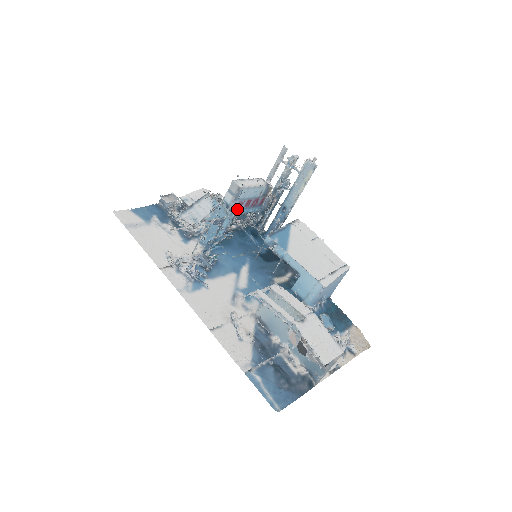
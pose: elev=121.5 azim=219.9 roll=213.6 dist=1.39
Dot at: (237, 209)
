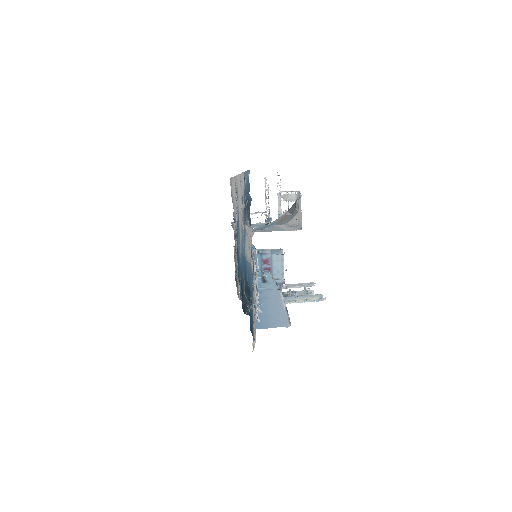
Dot at: (261, 261)
